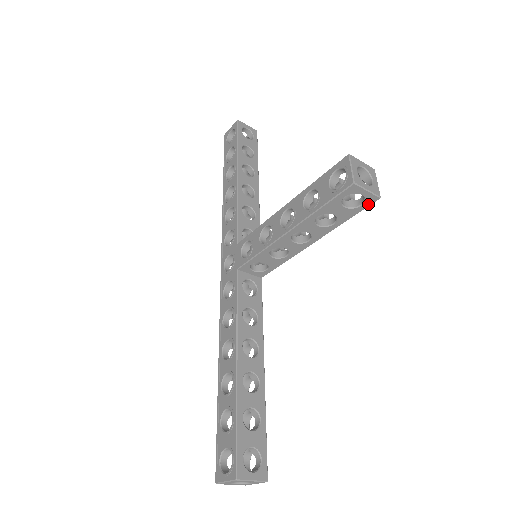
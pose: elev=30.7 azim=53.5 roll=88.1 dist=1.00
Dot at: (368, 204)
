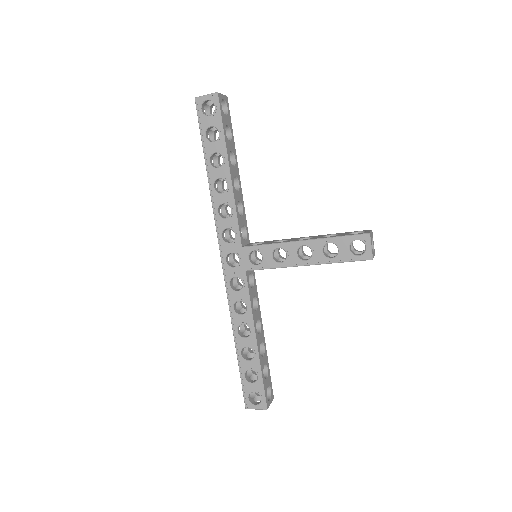
Dot at: occluded
